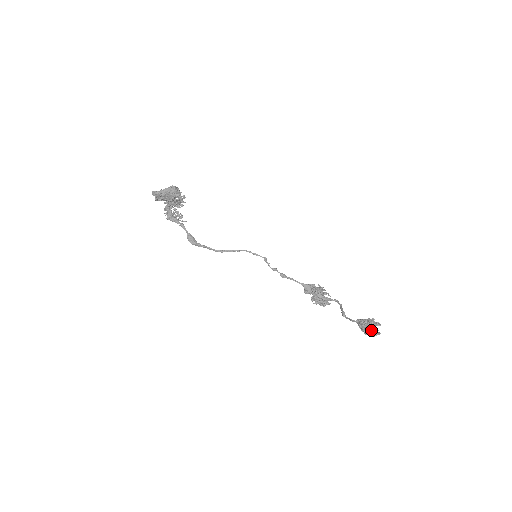
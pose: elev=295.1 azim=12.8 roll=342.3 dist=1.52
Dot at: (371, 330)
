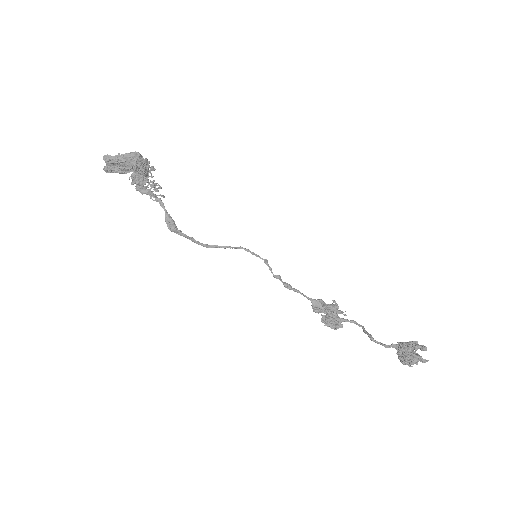
Dot at: (418, 356)
